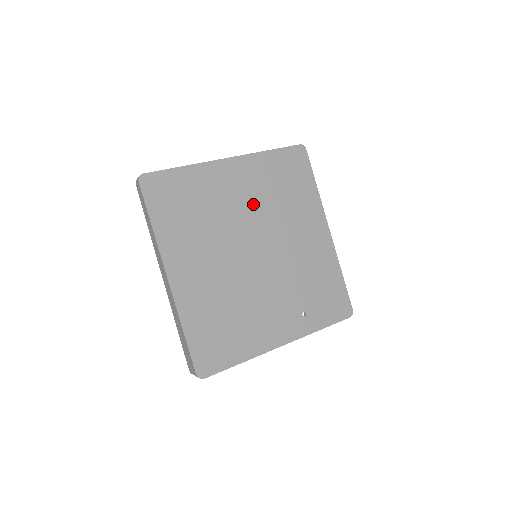
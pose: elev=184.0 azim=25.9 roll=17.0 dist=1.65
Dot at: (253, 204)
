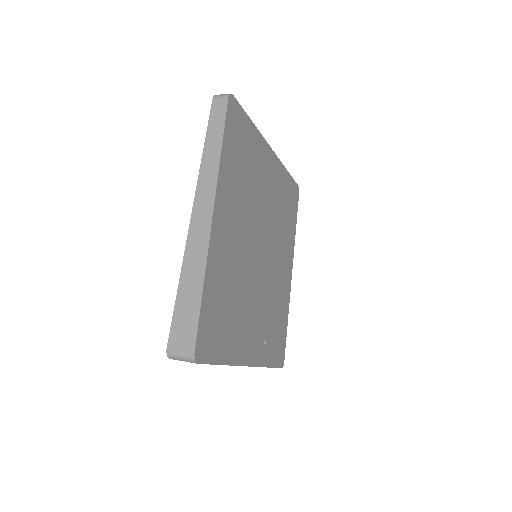
Dot at: (271, 205)
